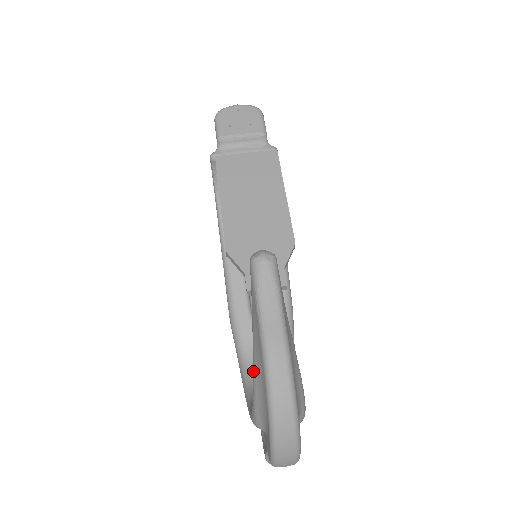
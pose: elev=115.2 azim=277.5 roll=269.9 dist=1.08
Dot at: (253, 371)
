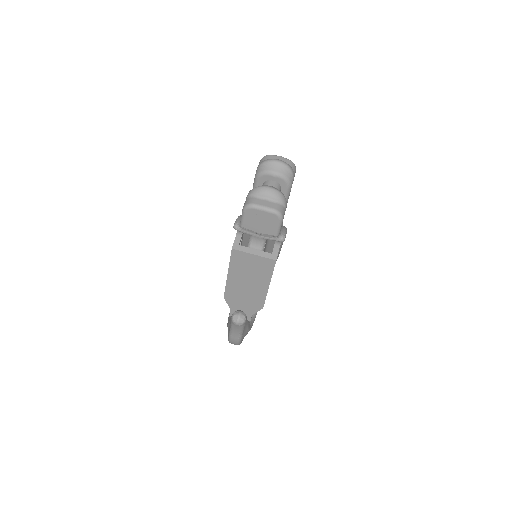
Dot at: (227, 325)
